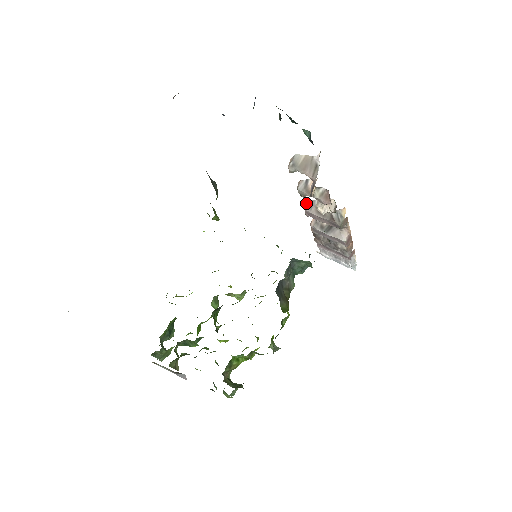
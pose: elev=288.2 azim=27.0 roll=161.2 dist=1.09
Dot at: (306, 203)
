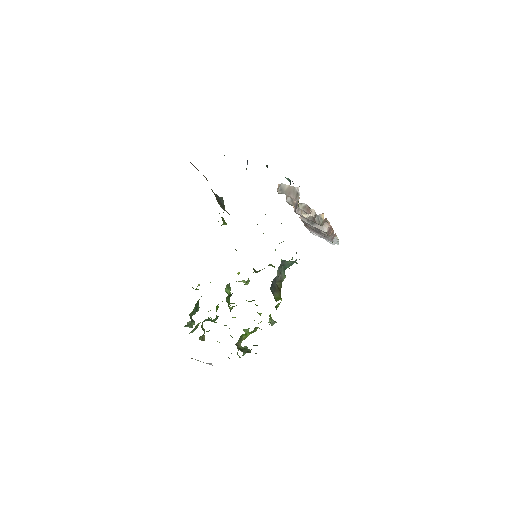
Dot at: occluded
